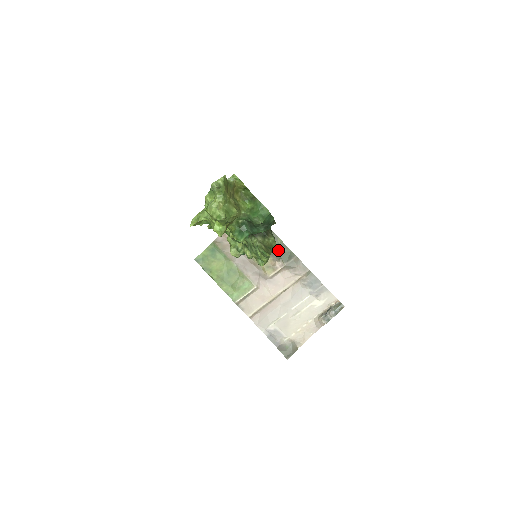
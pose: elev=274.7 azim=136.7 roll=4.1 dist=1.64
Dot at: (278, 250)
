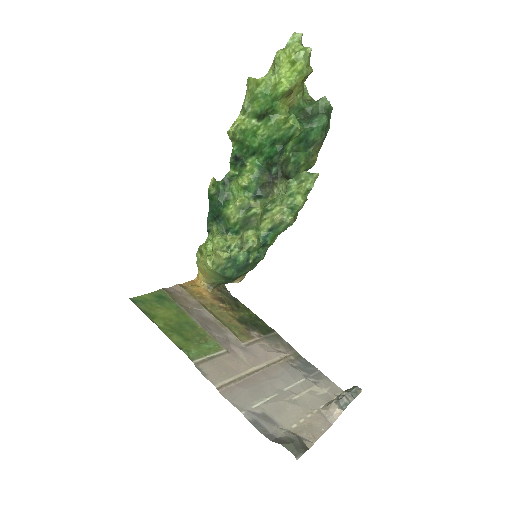
Dot at: (251, 321)
